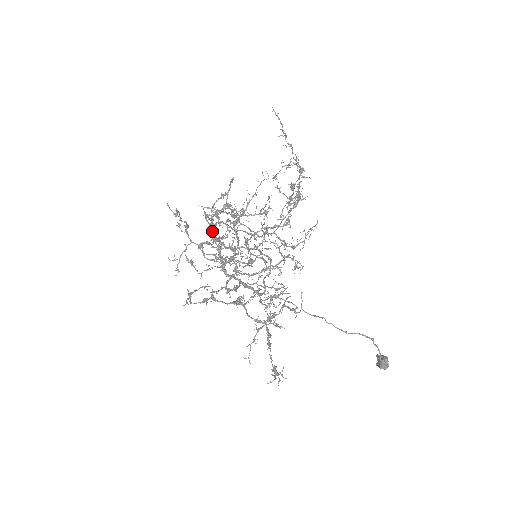
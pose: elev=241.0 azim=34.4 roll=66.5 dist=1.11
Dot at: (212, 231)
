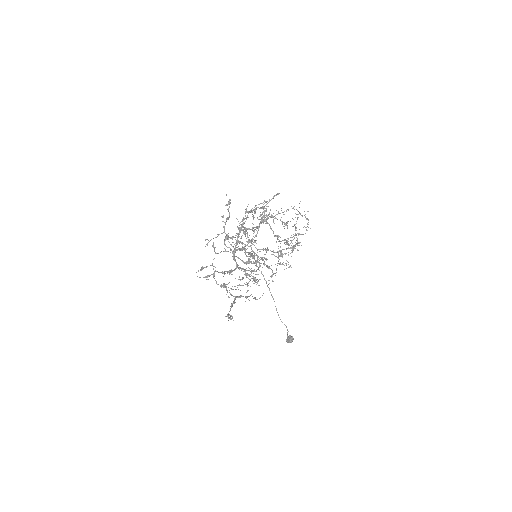
Dot at: (241, 228)
